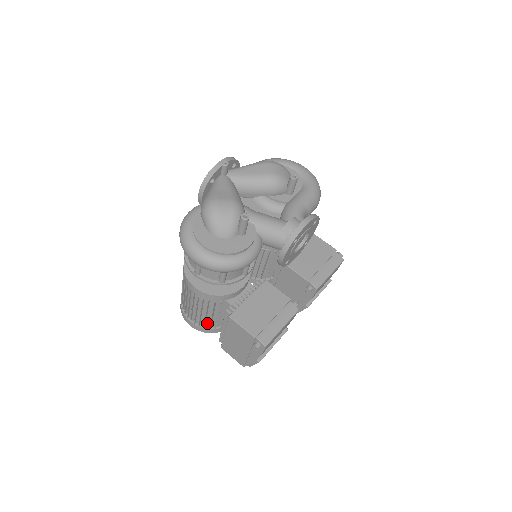
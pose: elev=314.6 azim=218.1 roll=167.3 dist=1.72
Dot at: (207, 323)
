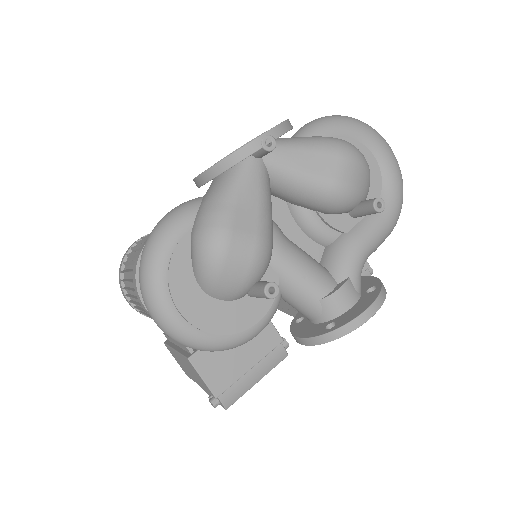
Dot at: occluded
